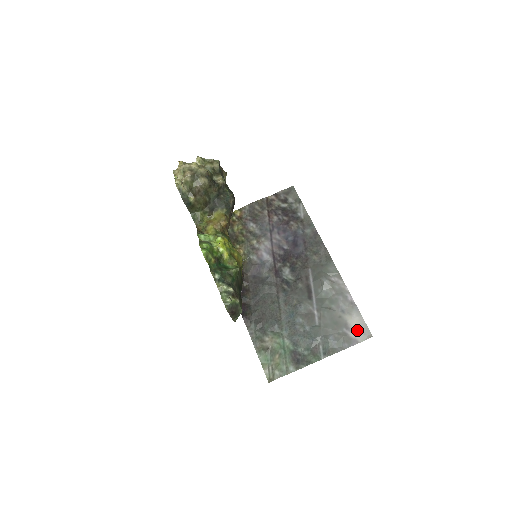
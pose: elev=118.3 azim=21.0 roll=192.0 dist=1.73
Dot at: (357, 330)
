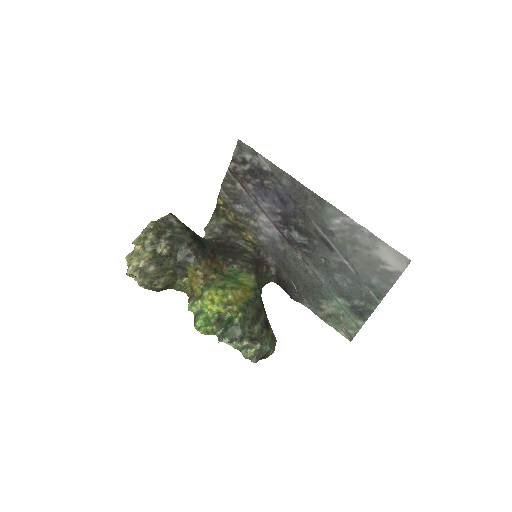
Dot at: (393, 261)
